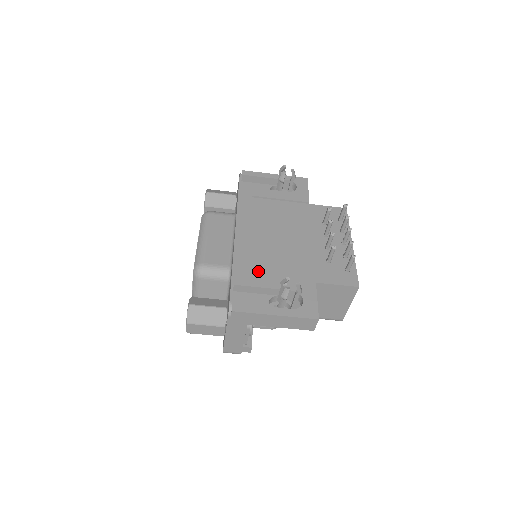
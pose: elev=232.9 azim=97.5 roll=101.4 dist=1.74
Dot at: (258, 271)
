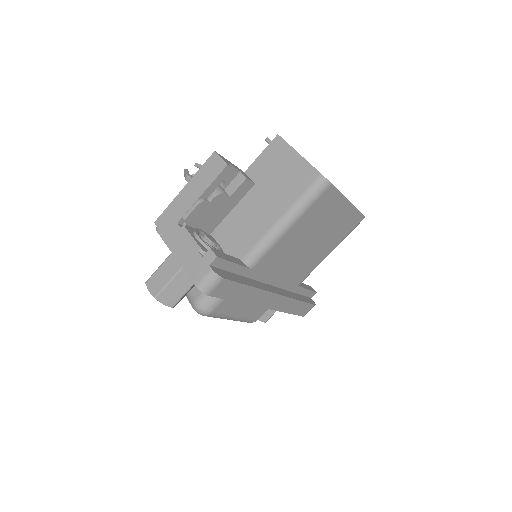
Dot at: occluded
